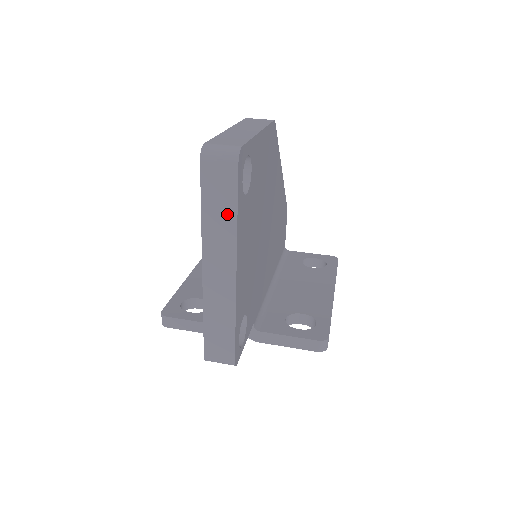
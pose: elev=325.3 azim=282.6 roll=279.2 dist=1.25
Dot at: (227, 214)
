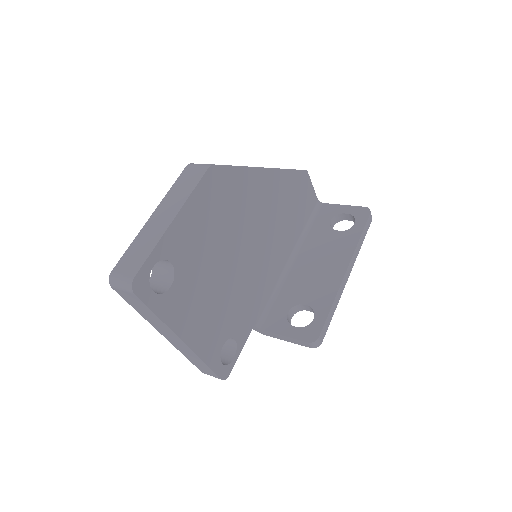
Dot at: (152, 316)
